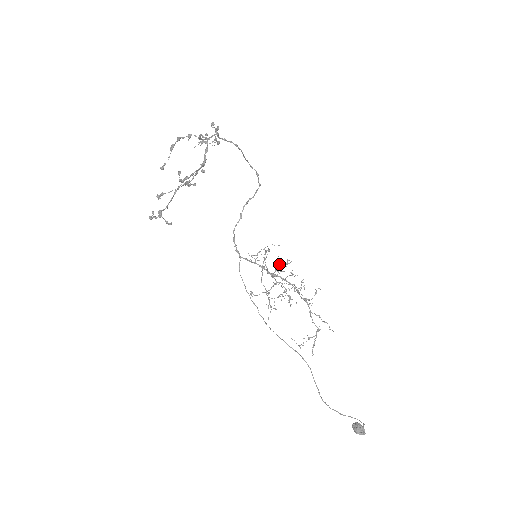
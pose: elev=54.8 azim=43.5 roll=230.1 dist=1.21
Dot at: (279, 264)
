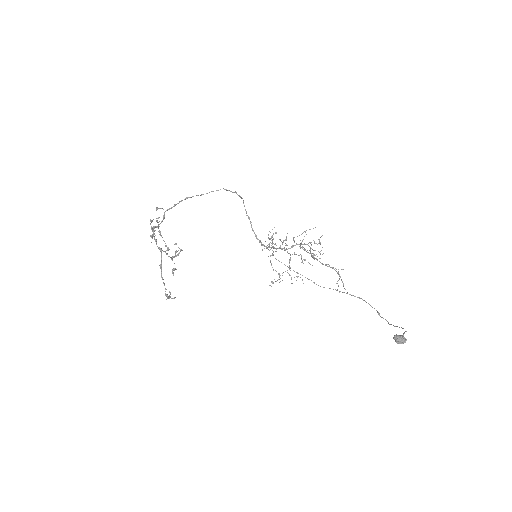
Dot at: occluded
